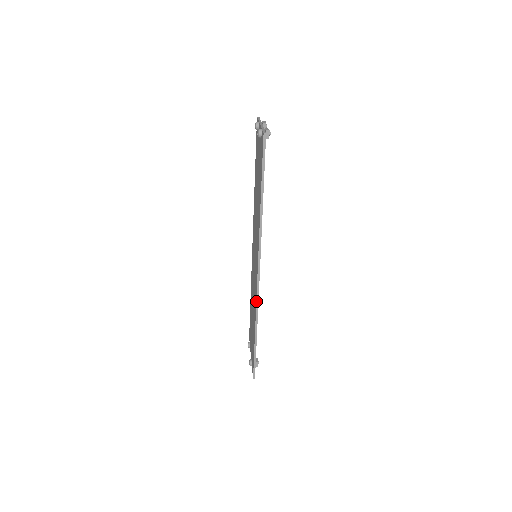
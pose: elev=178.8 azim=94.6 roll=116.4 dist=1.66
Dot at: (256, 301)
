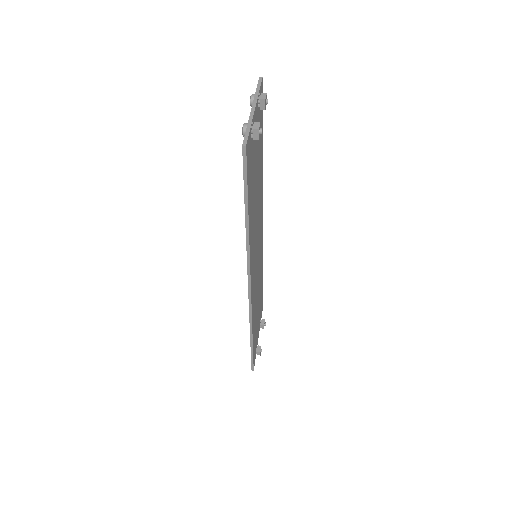
Dot at: (249, 315)
